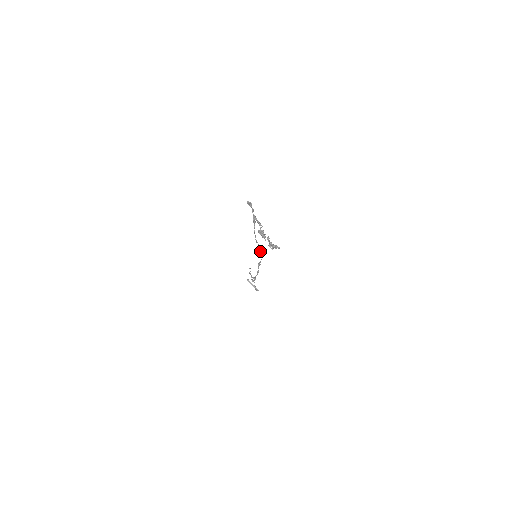
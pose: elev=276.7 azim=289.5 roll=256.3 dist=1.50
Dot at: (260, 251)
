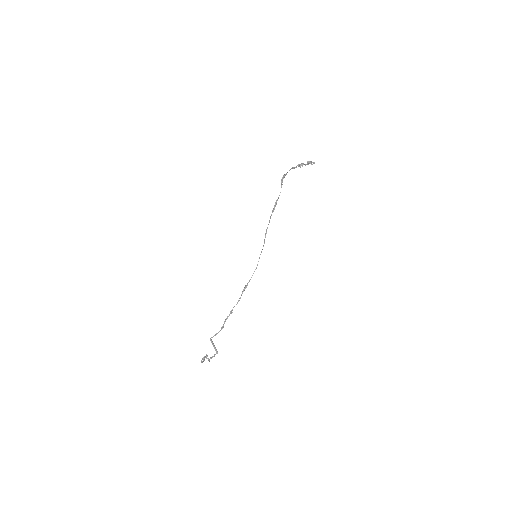
Dot at: occluded
